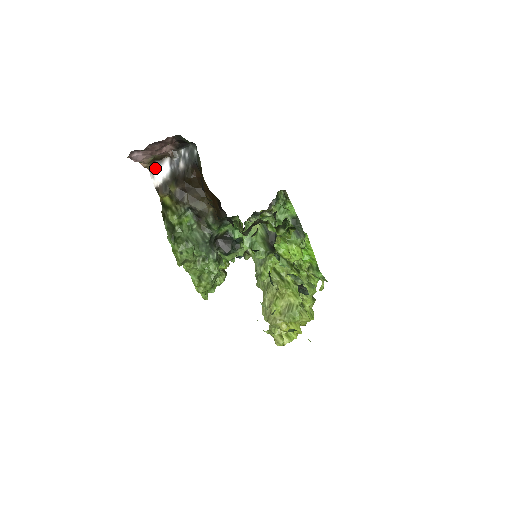
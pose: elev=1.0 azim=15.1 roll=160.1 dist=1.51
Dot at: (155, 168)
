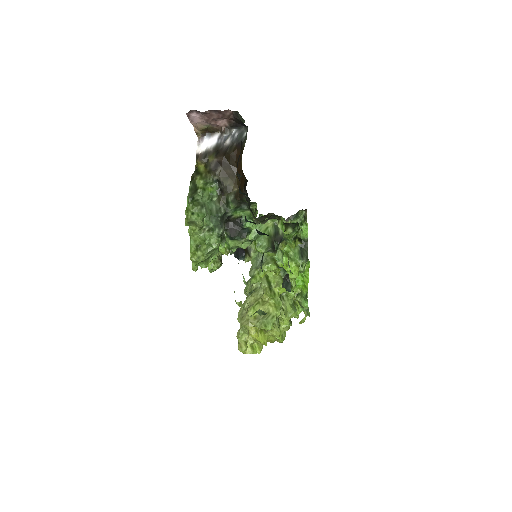
Dot at: (204, 138)
